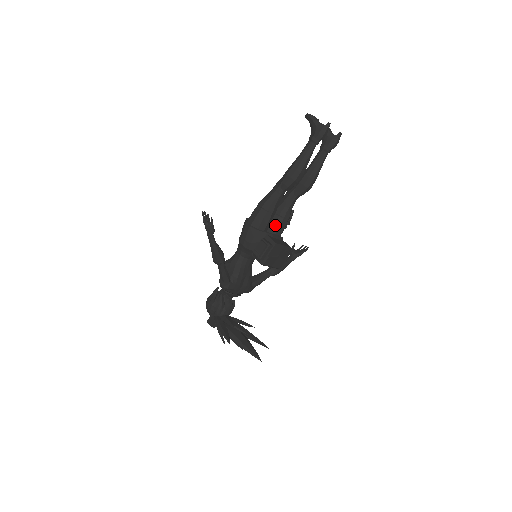
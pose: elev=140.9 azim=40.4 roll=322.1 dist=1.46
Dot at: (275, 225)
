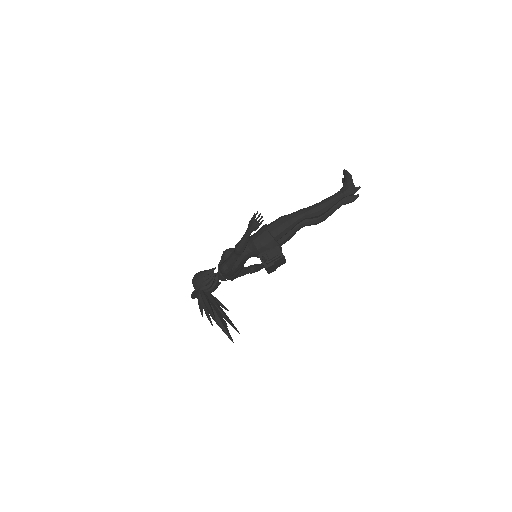
Dot at: (281, 239)
